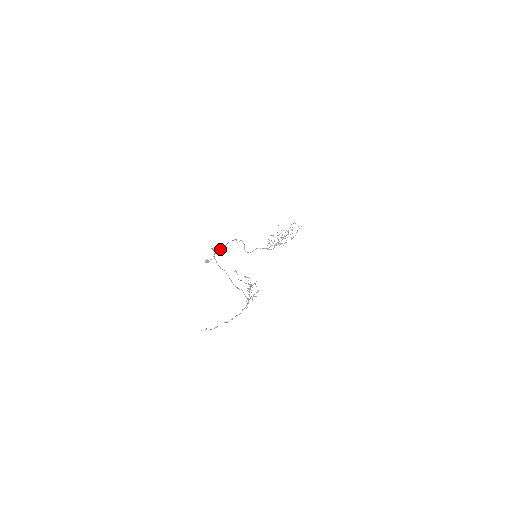
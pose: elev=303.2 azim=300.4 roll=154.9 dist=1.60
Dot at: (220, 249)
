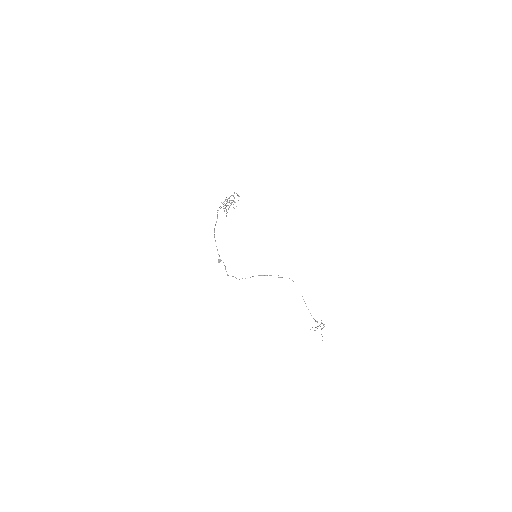
Dot at: occluded
